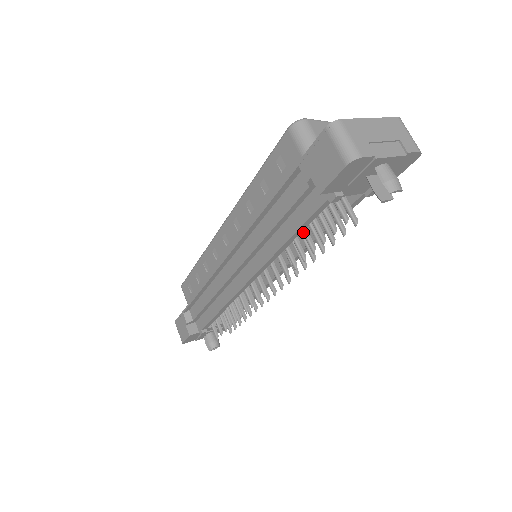
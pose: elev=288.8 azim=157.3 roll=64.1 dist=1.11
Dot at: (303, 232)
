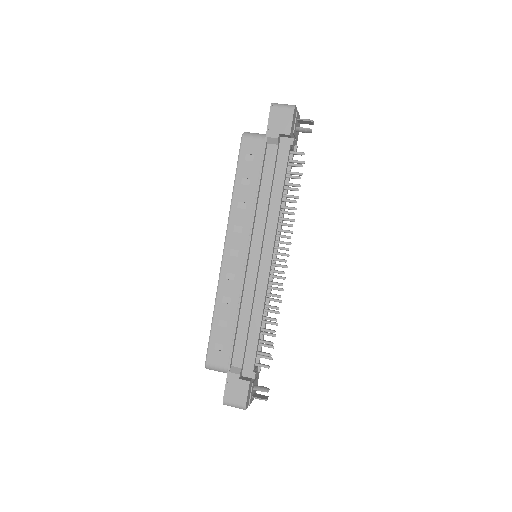
Dot at: (284, 188)
